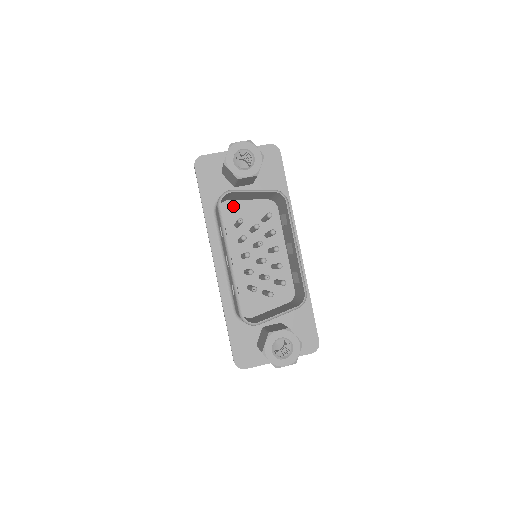
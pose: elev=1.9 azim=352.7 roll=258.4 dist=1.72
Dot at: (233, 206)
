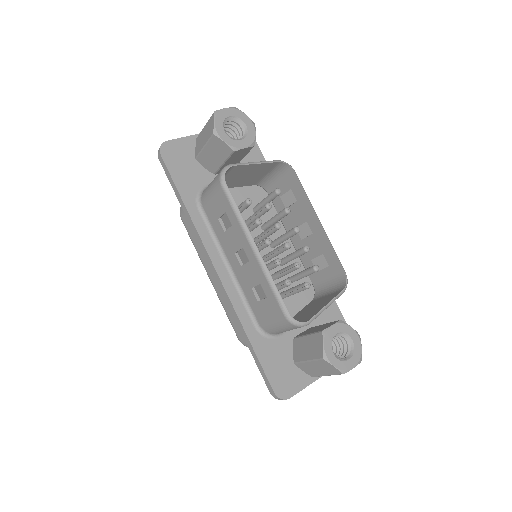
Dot at: occluded
